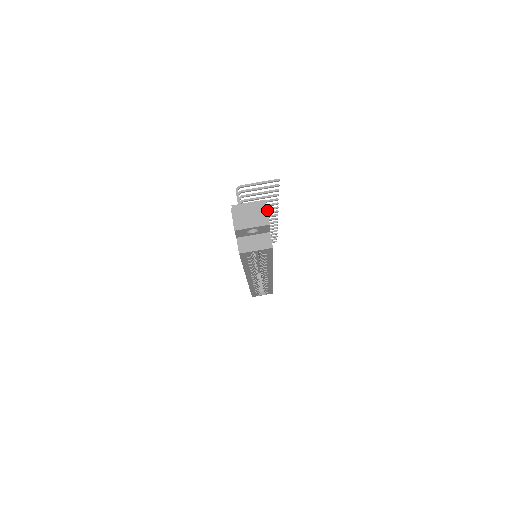
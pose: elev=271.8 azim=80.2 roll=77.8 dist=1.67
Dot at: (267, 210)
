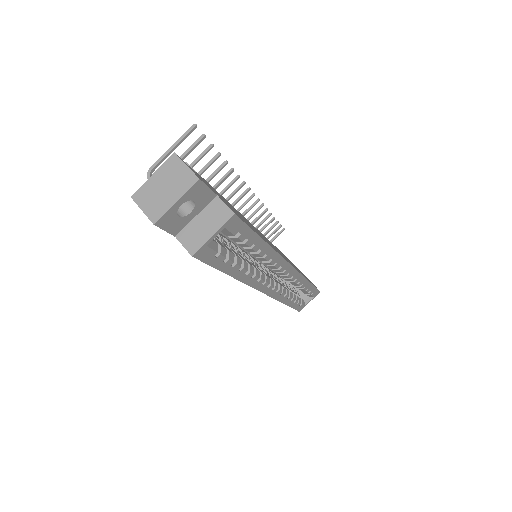
Dot at: occluded
